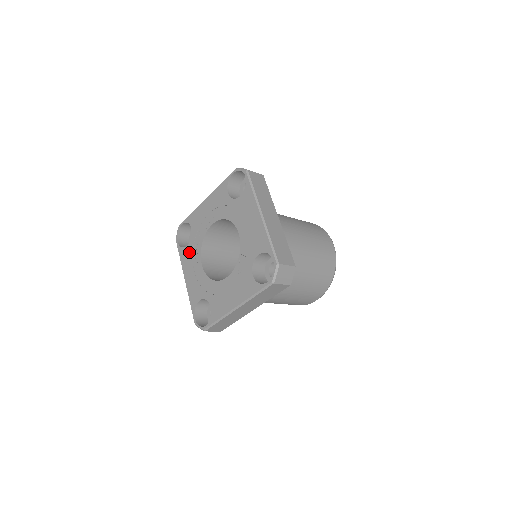
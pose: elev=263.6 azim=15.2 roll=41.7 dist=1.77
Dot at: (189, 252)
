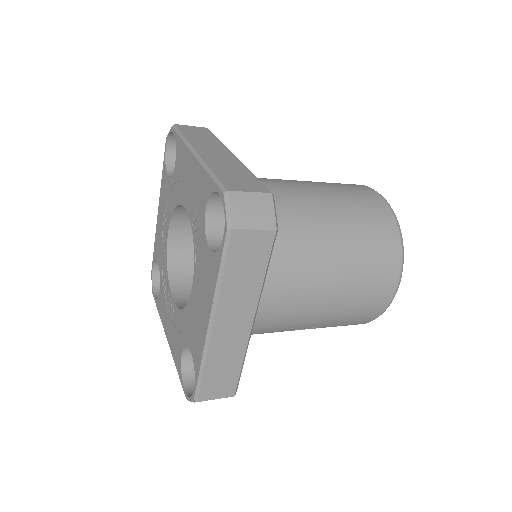
Dot at: (162, 296)
